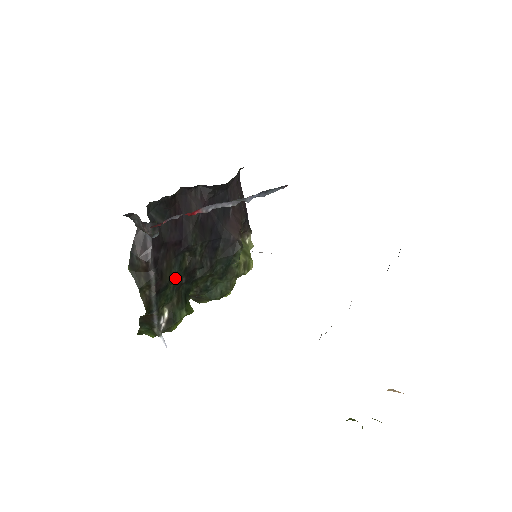
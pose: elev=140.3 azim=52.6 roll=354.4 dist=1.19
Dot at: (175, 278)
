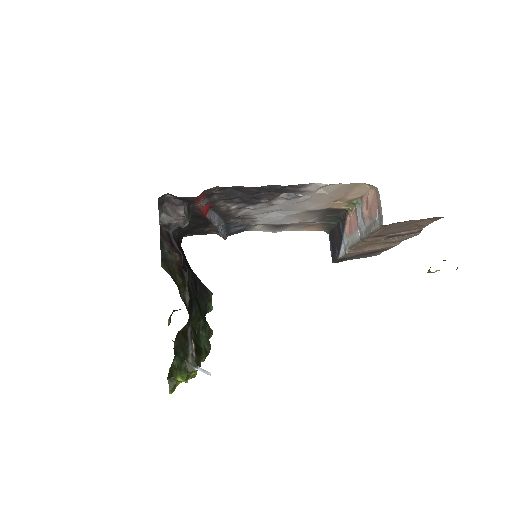
Dot at: occluded
